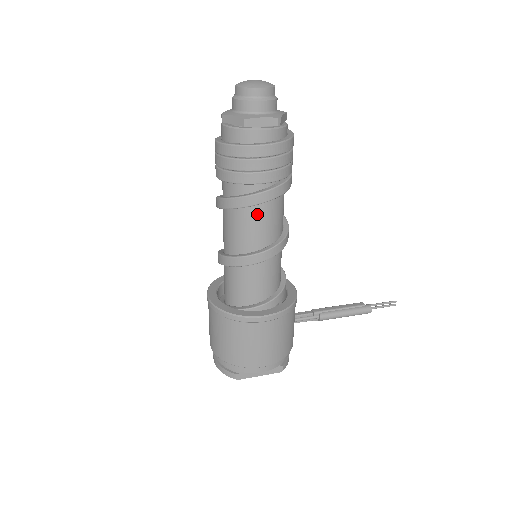
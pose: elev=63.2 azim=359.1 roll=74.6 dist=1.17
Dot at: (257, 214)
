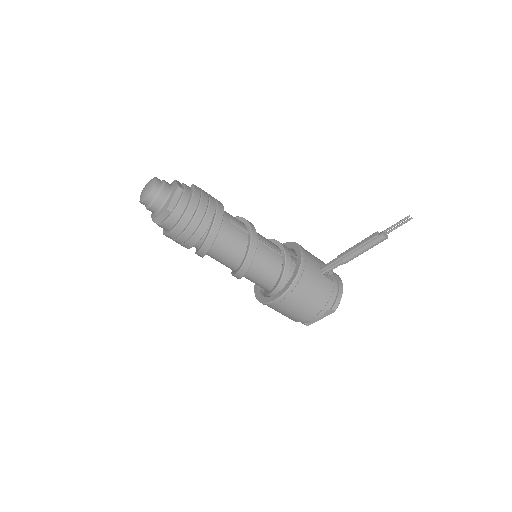
Dot at: (215, 254)
